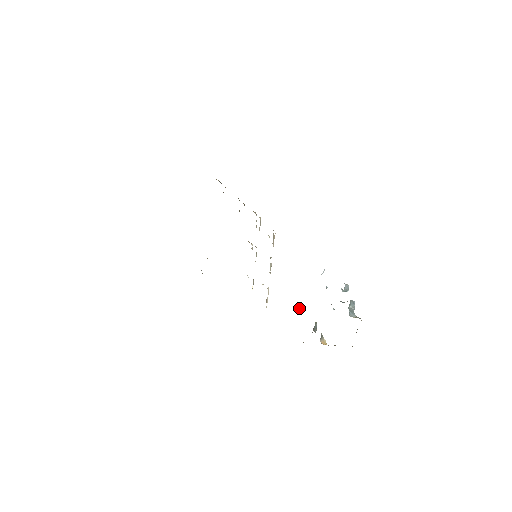
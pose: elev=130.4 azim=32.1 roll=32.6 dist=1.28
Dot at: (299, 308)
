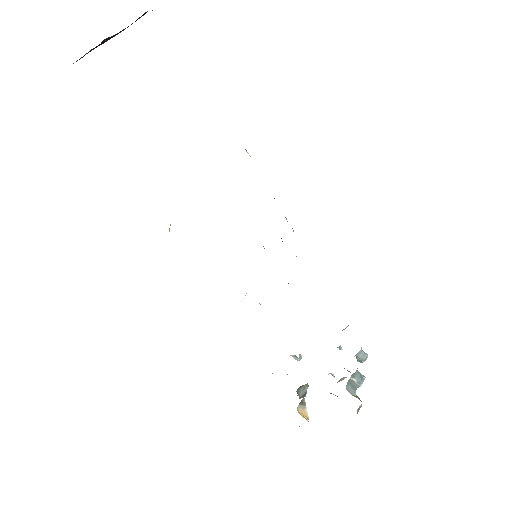
Dot at: (296, 359)
